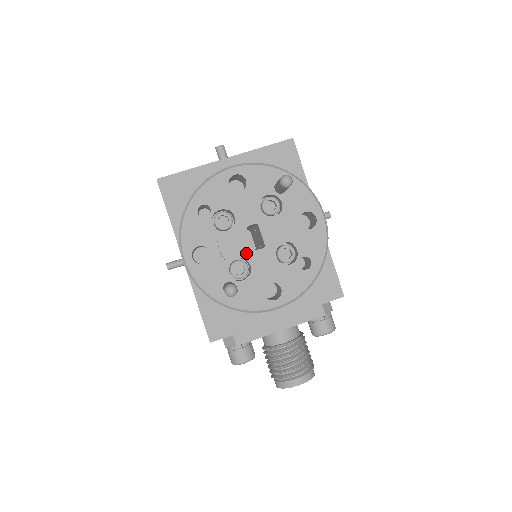
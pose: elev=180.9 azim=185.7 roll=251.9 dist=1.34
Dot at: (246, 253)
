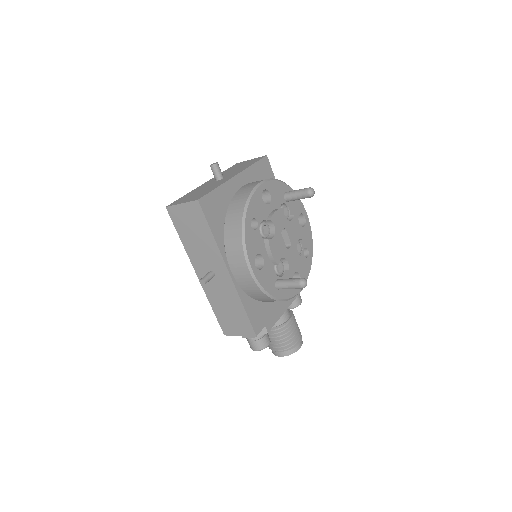
Dot at: (284, 253)
